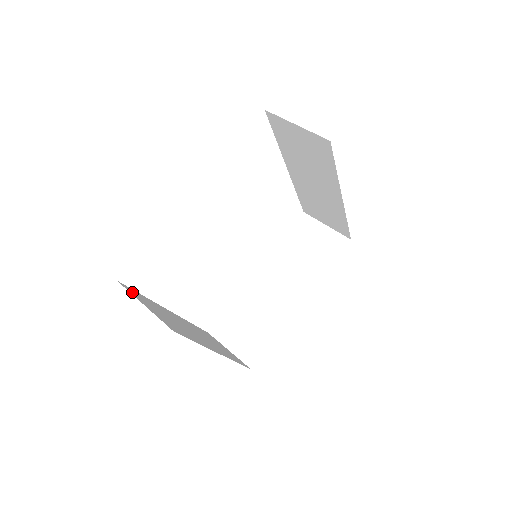
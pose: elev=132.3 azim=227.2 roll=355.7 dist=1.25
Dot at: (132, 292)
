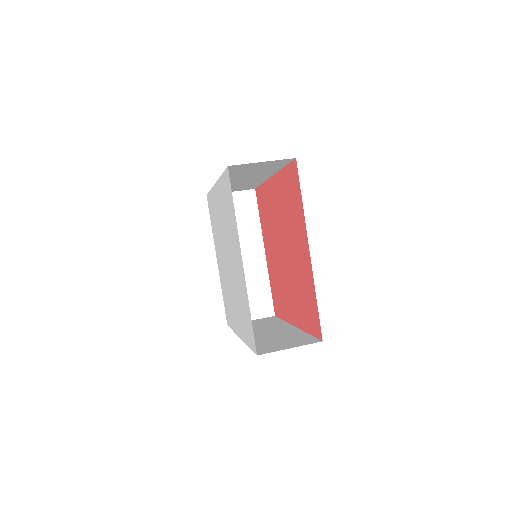
Dot at: occluded
